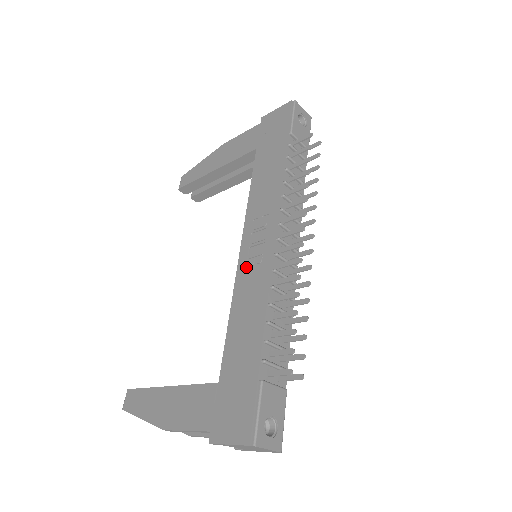
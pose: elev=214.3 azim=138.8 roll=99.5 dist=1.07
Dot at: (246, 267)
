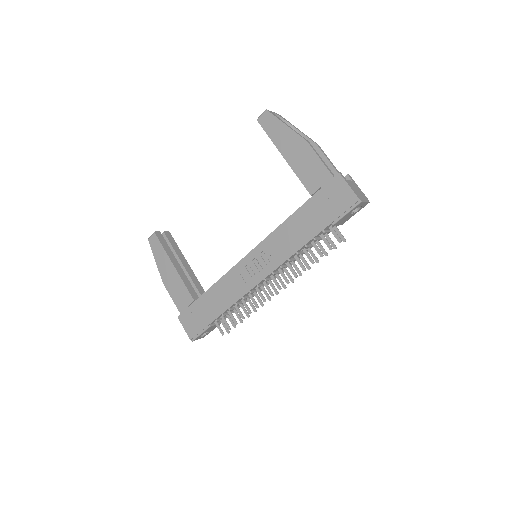
Dot at: (242, 269)
